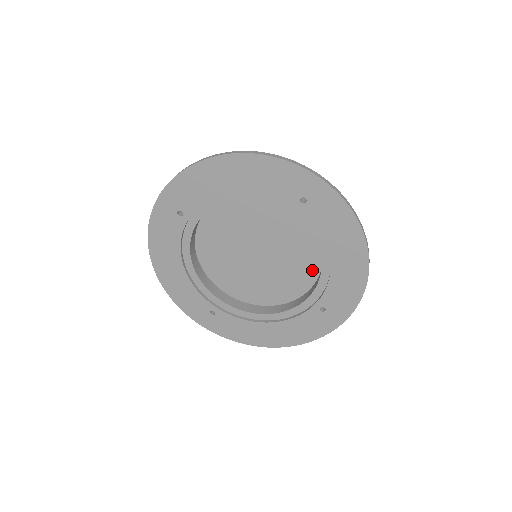
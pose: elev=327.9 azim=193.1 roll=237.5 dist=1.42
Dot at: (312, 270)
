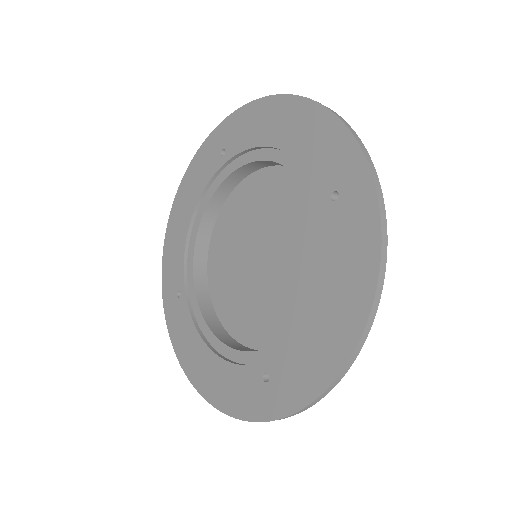
Dot at: occluded
